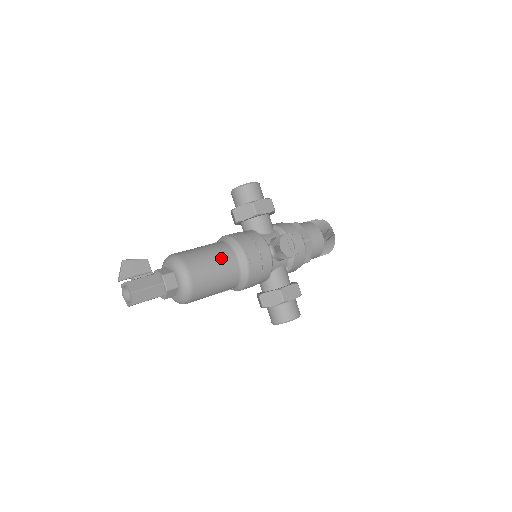
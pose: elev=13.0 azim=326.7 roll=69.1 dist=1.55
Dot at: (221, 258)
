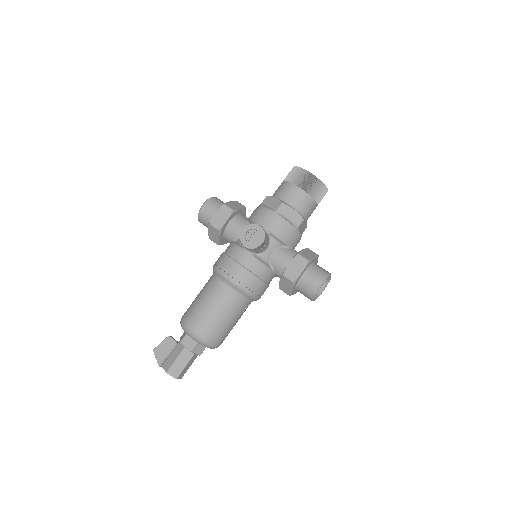
Dot at: (210, 295)
